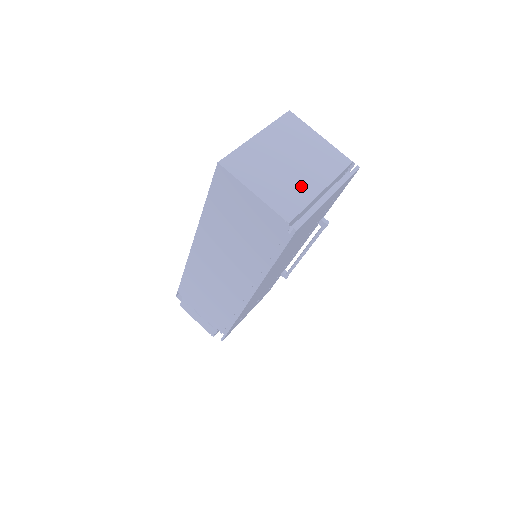
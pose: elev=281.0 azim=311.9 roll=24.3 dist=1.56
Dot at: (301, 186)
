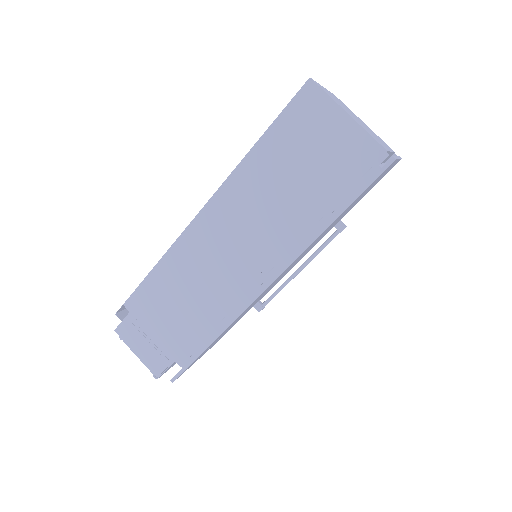
Dot at: occluded
